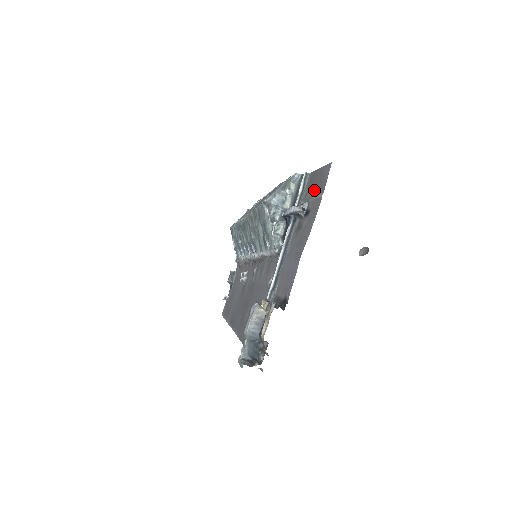
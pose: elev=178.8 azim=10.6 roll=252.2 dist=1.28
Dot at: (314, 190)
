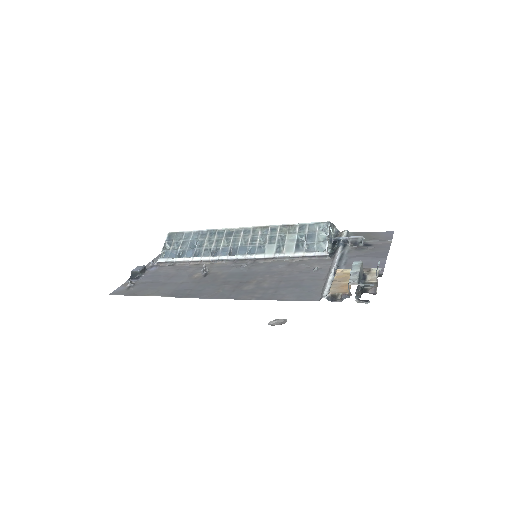
Dot at: (370, 238)
